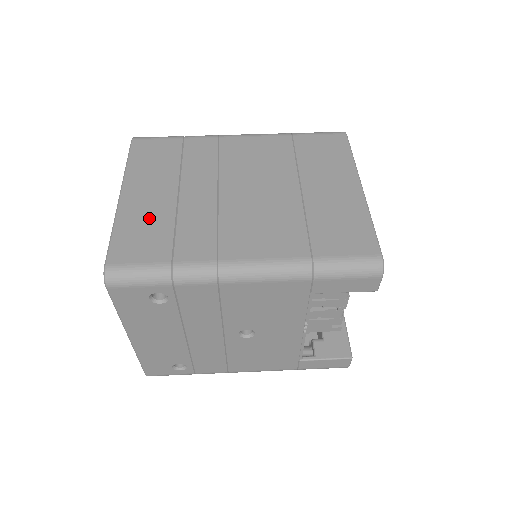
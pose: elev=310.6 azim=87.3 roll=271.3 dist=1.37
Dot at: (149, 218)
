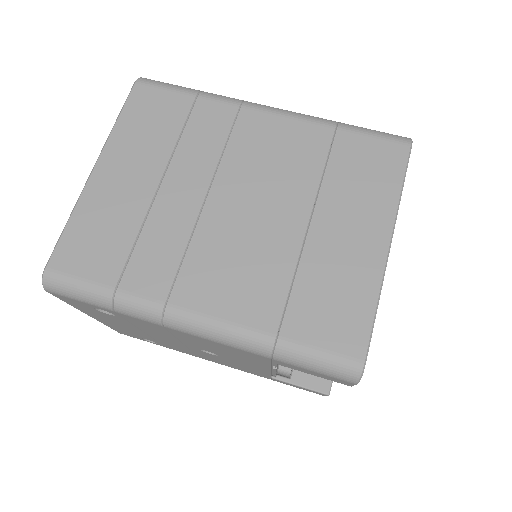
Dot at: (113, 215)
